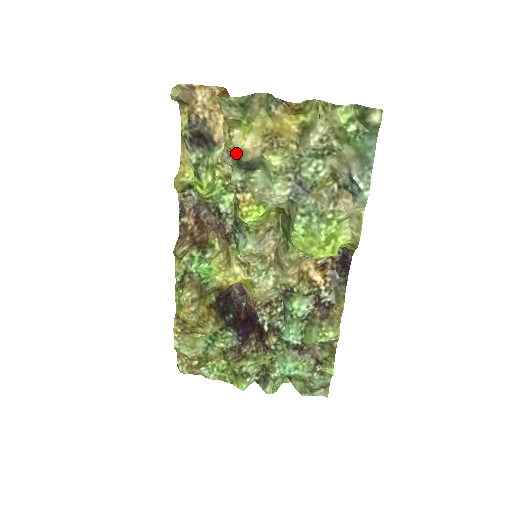
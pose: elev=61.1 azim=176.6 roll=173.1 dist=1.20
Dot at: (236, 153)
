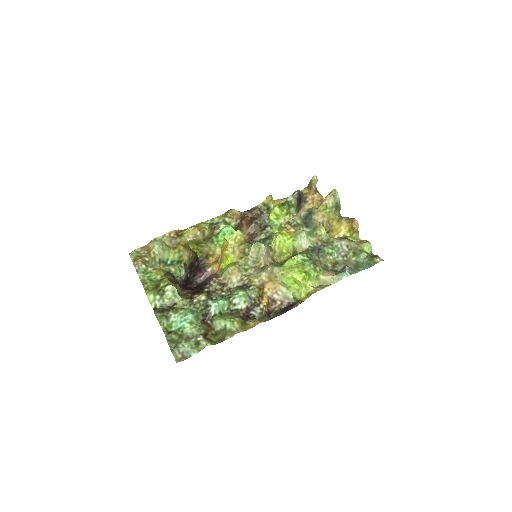
Dot at: (313, 211)
